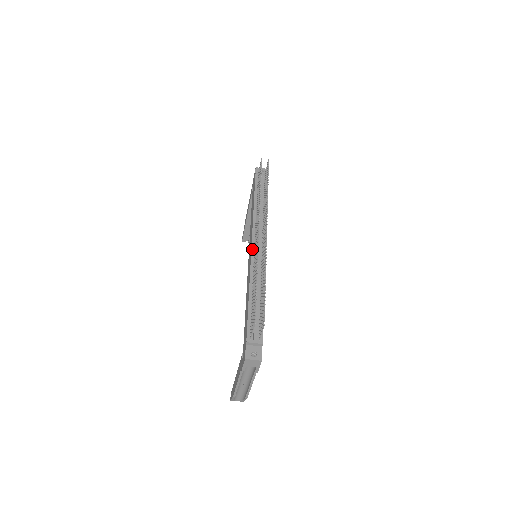
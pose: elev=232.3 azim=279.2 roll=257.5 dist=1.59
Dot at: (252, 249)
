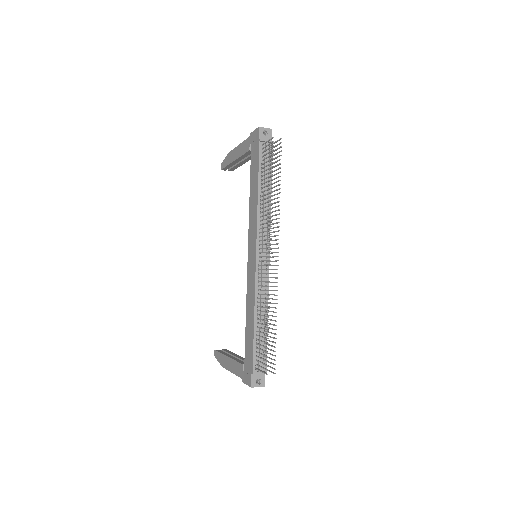
Dot at: (257, 262)
